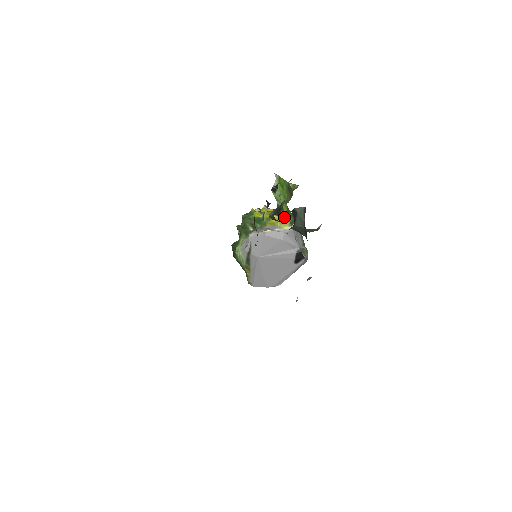
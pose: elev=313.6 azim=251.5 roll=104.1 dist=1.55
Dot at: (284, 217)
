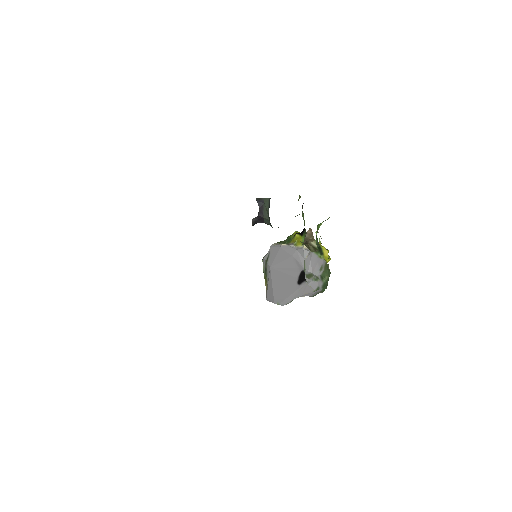
Dot at: (303, 236)
